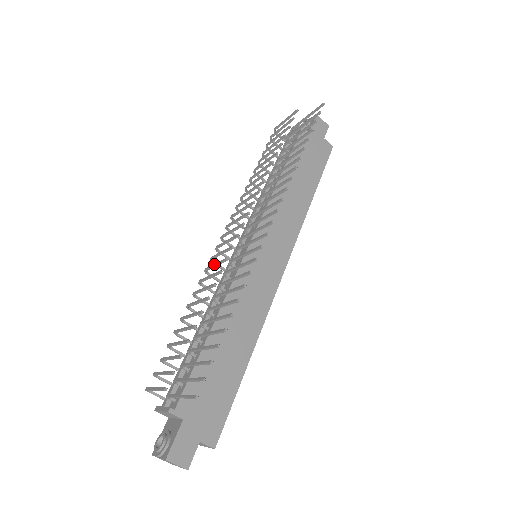
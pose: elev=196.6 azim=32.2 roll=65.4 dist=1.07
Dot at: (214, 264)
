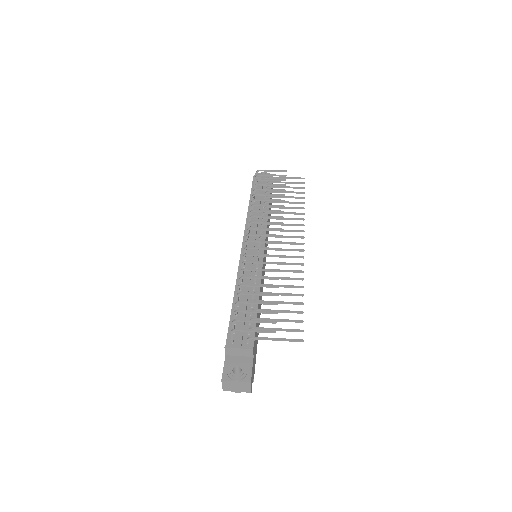
Dot at: (262, 254)
